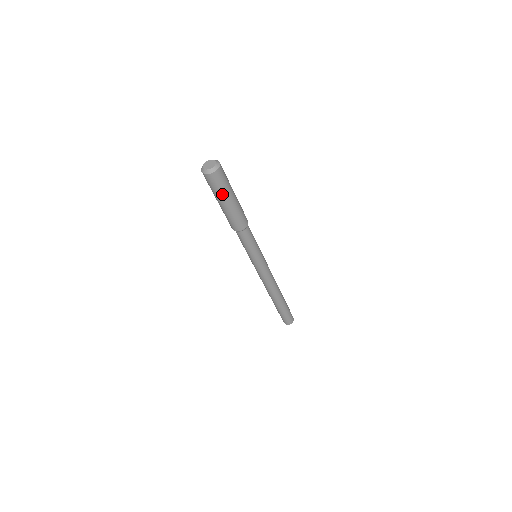
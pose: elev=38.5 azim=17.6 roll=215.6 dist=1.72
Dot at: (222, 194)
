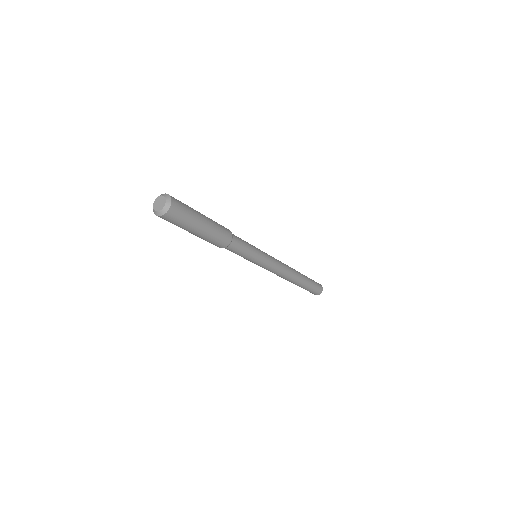
Dot at: (185, 227)
